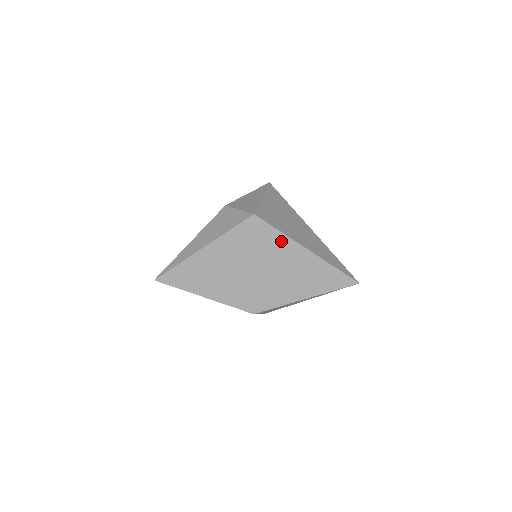
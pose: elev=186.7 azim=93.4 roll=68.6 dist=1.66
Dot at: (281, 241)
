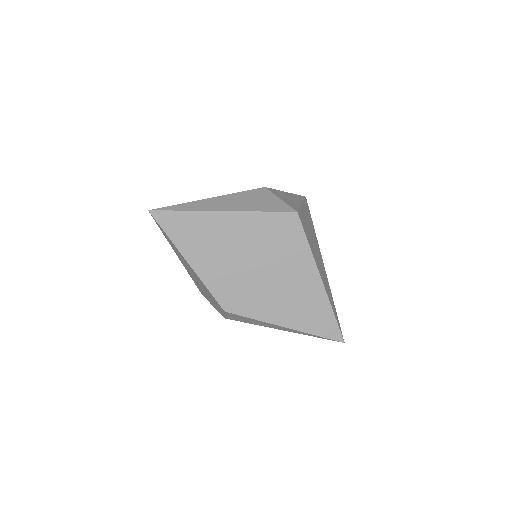
Dot at: (303, 255)
